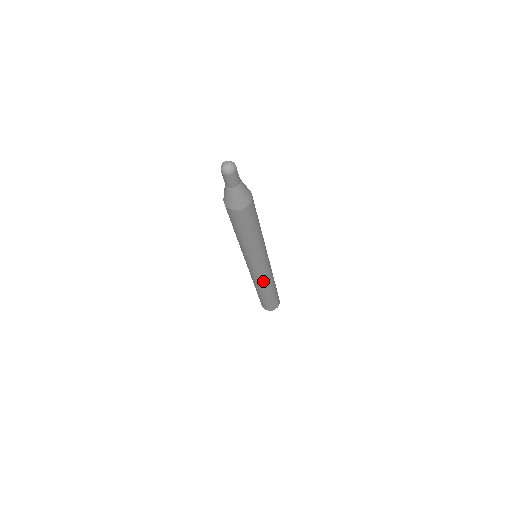
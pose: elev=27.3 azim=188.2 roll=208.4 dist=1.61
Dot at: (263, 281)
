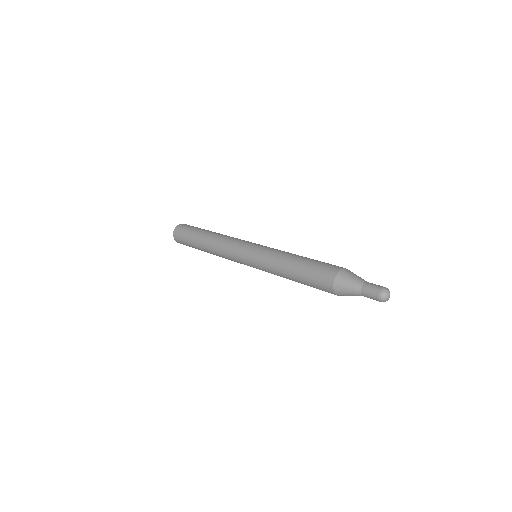
Dot at: (227, 258)
